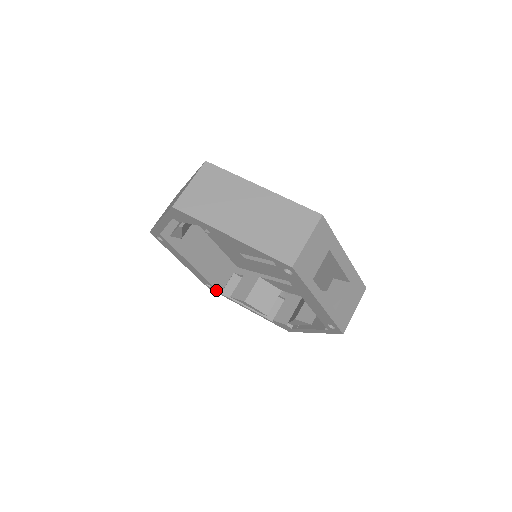
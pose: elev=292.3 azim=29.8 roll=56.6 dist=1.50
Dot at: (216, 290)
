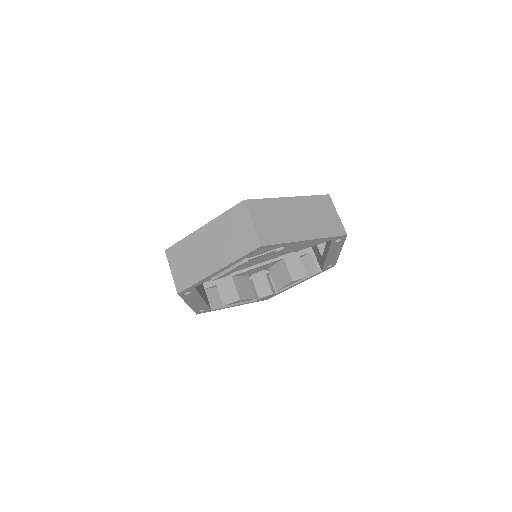
Dot at: (208, 310)
